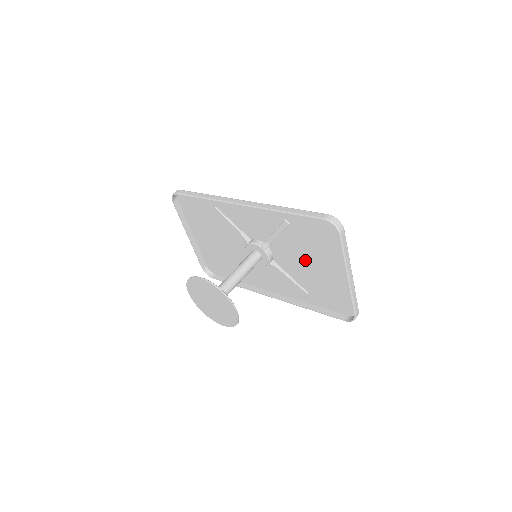
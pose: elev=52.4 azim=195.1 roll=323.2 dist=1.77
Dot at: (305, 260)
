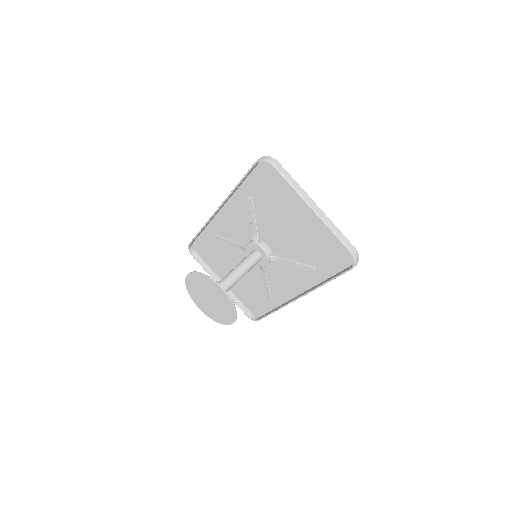
Dot at: (286, 227)
